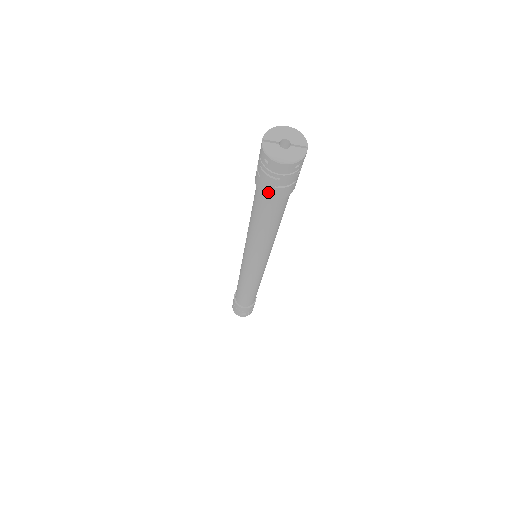
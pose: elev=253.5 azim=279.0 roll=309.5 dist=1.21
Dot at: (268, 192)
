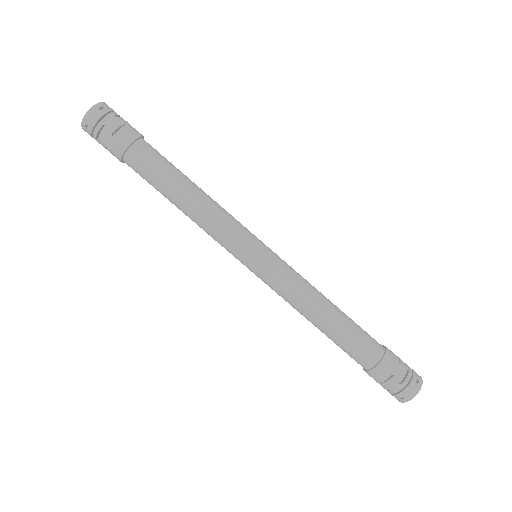
Dot at: (118, 146)
